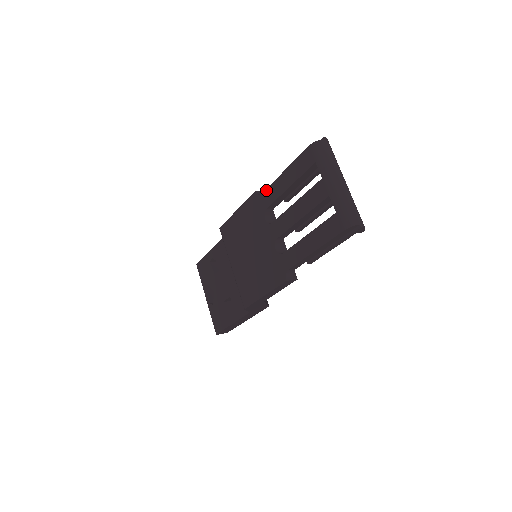
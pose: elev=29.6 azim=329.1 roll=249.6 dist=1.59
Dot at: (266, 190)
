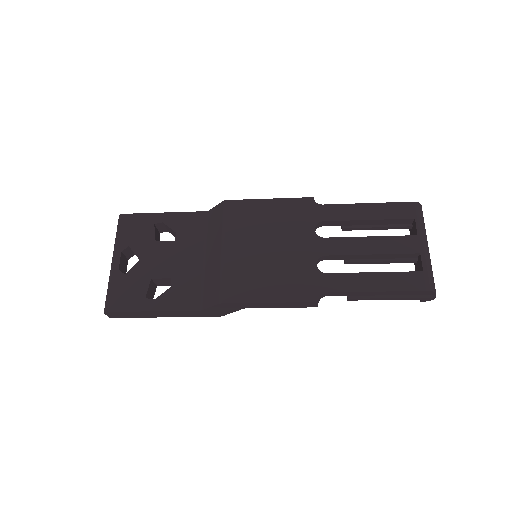
Dot at: (332, 205)
